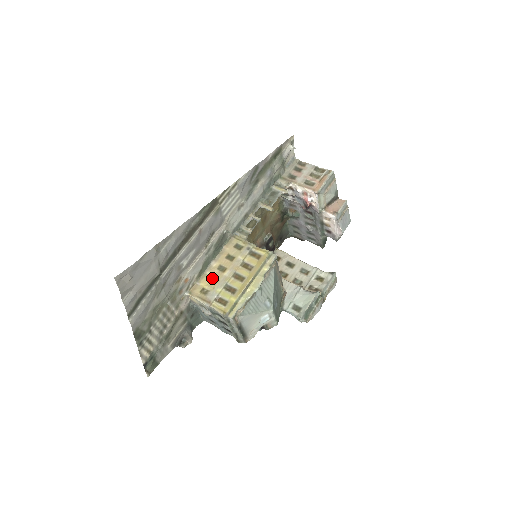
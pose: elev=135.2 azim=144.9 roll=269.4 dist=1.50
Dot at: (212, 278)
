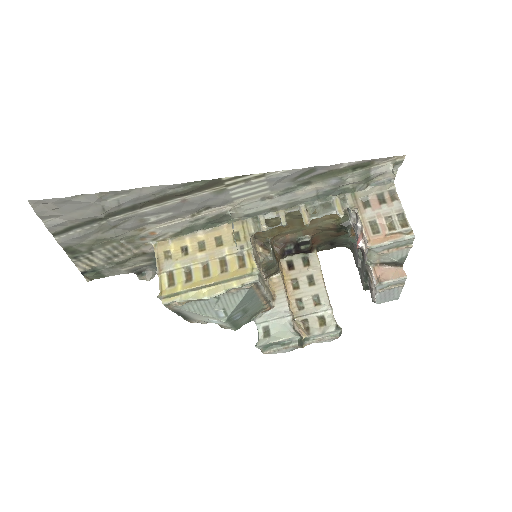
Dot at: (186, 247)
